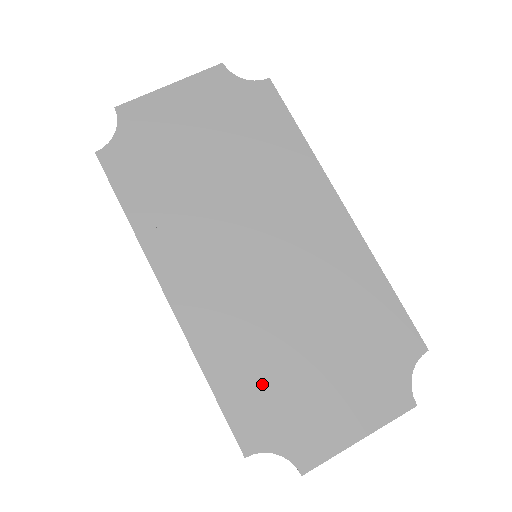
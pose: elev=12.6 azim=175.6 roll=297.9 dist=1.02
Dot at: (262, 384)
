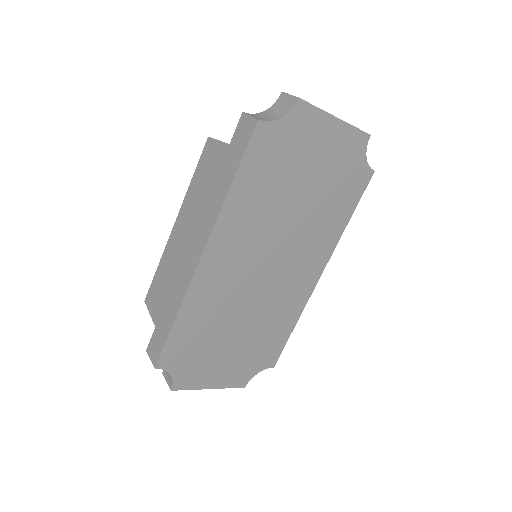
Dot at: (198, 338)
